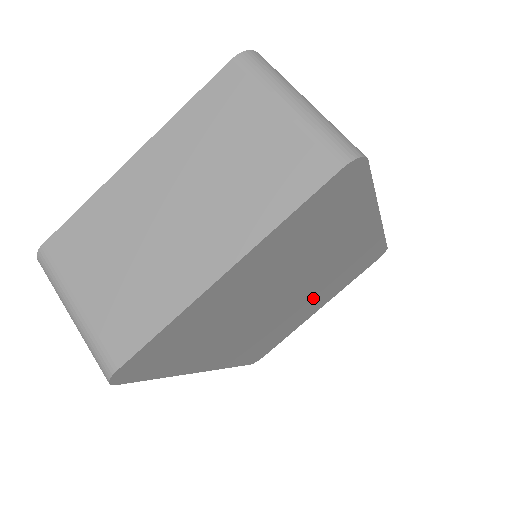
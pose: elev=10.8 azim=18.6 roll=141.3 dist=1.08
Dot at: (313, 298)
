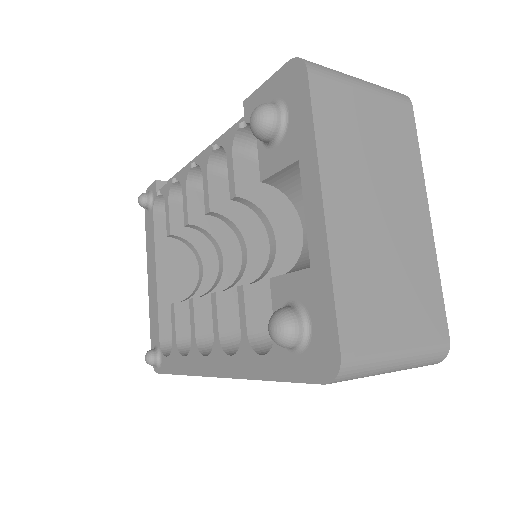
Dot at: occluded
